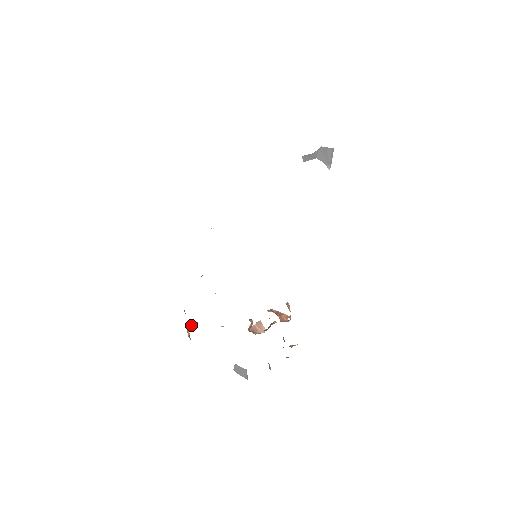
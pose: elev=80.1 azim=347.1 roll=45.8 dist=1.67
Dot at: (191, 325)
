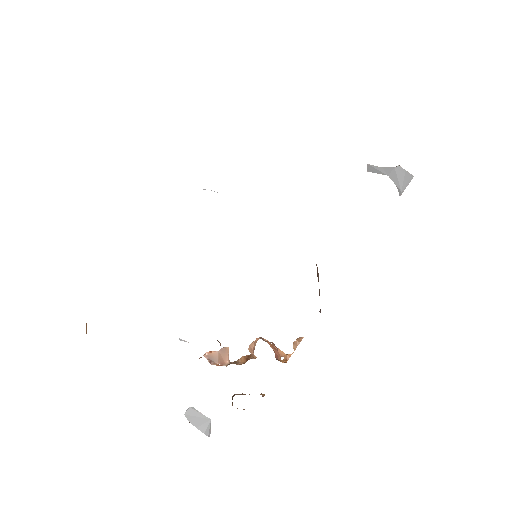
Dot at: occluded
